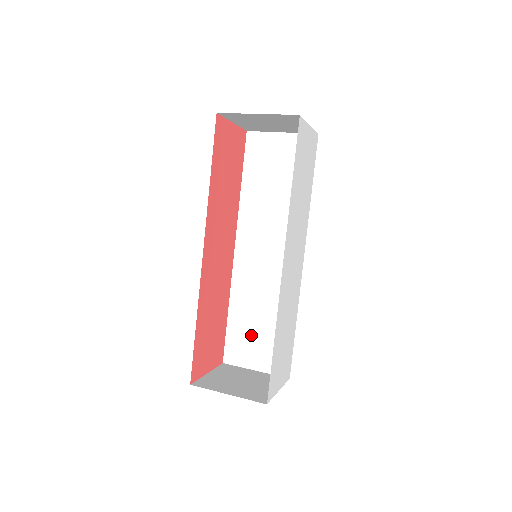
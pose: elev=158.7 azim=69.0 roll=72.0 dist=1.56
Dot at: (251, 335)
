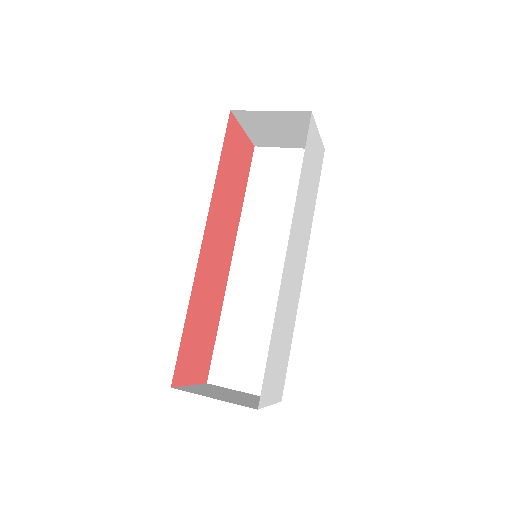
Dot at: (242, 351)
